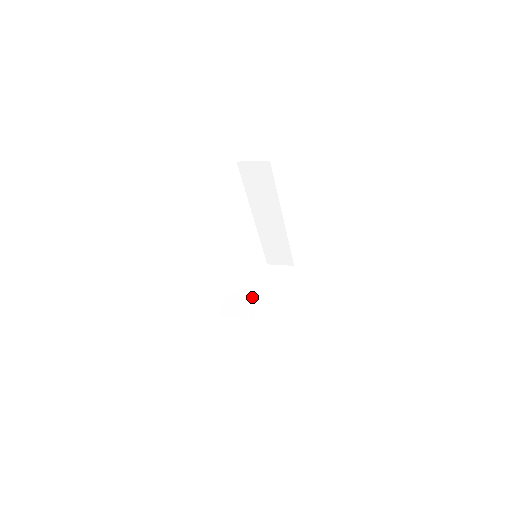
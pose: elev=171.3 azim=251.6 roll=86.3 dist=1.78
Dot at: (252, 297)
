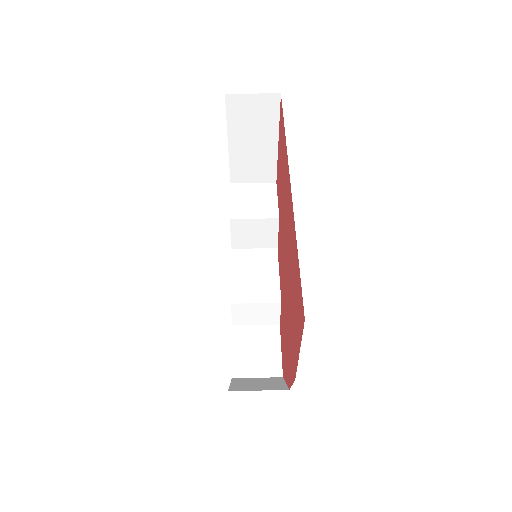
Dot at: (270, 305)
